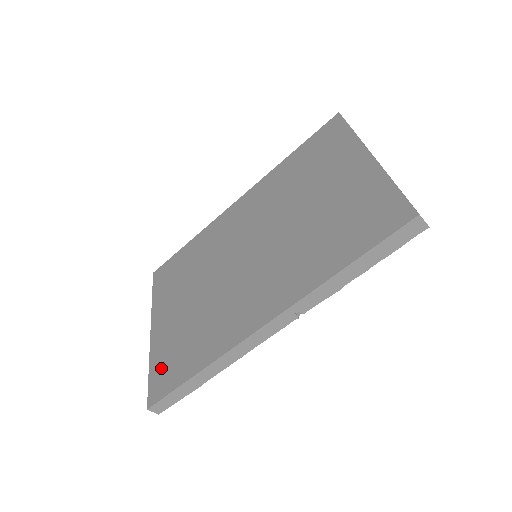
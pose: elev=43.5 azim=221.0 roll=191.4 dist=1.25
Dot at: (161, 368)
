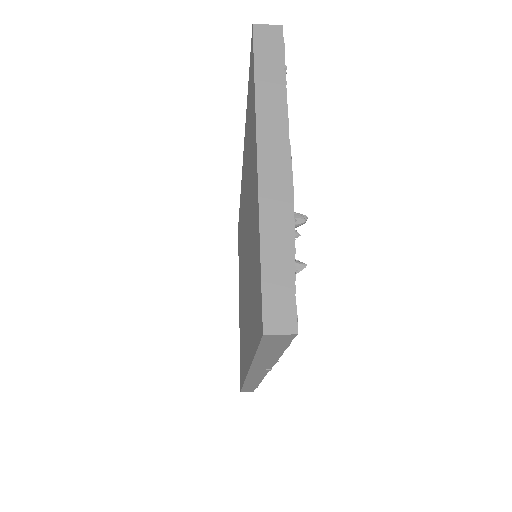
Dot at: (240, 356)
